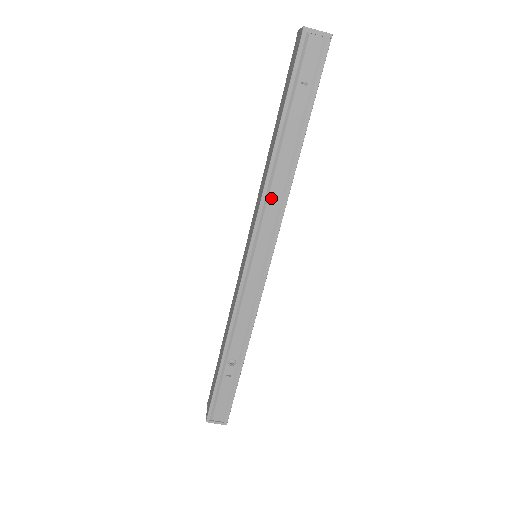
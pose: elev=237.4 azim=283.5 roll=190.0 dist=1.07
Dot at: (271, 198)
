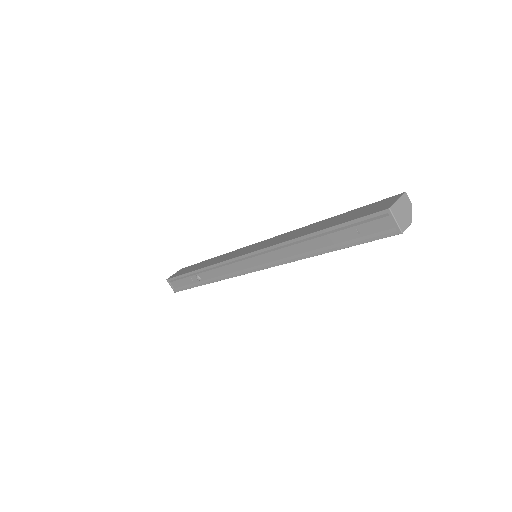
Dot at: (283, 250)
